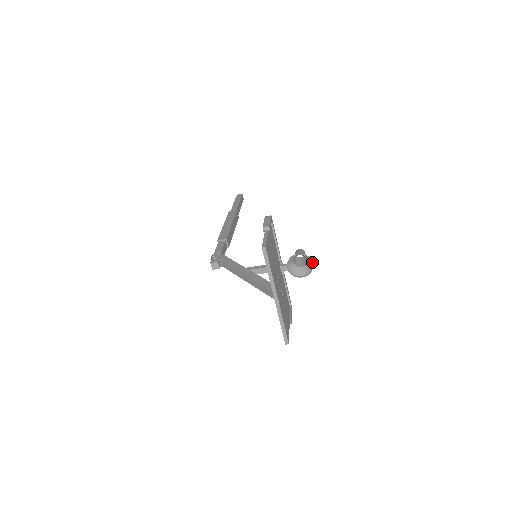
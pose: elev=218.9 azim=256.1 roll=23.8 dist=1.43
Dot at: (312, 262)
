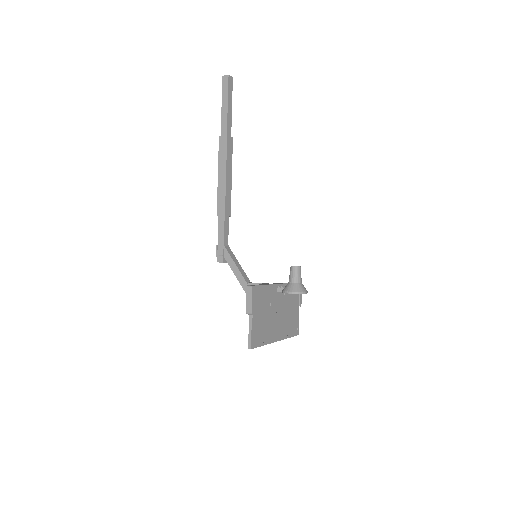
Dot at: occluded
